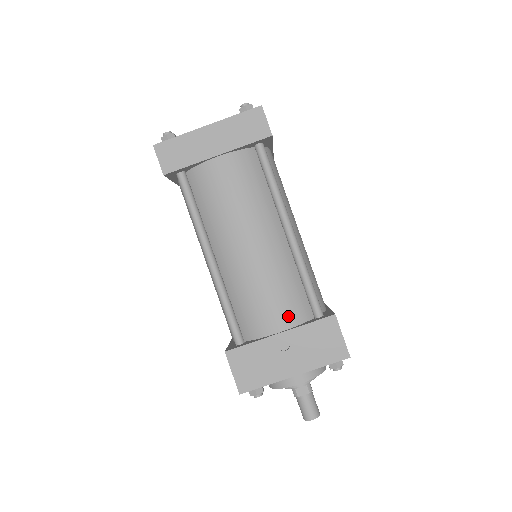
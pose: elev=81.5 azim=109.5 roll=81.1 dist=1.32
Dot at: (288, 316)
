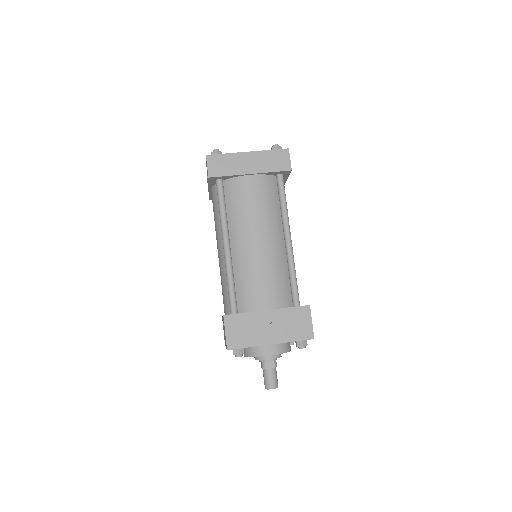
Dot at: (275, 300)
